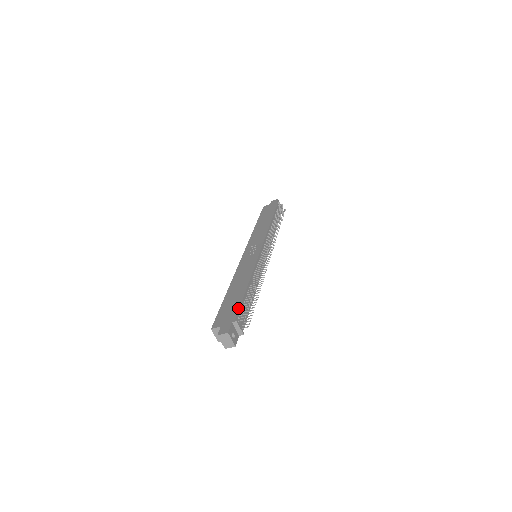
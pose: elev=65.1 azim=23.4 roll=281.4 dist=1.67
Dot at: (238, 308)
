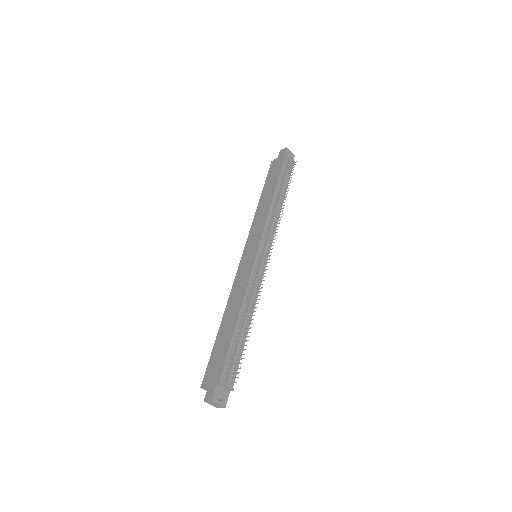
Dot at: (224, 360)
